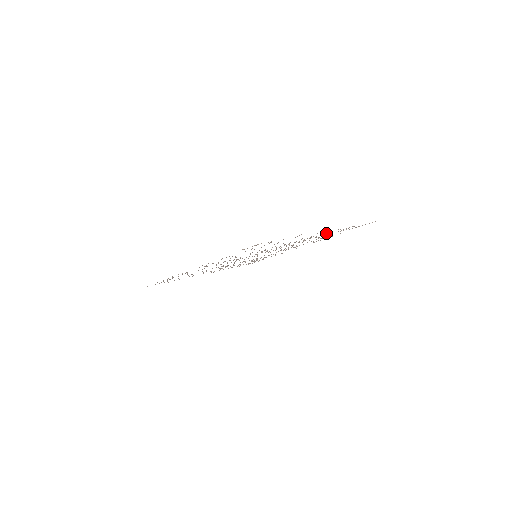
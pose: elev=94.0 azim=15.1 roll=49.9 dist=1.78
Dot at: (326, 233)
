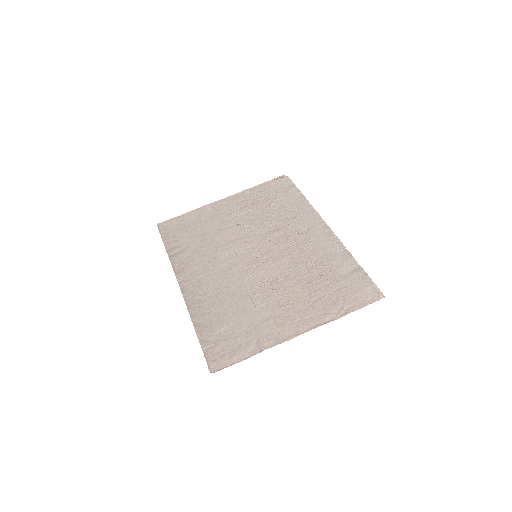
Dot at: (312, 307)
